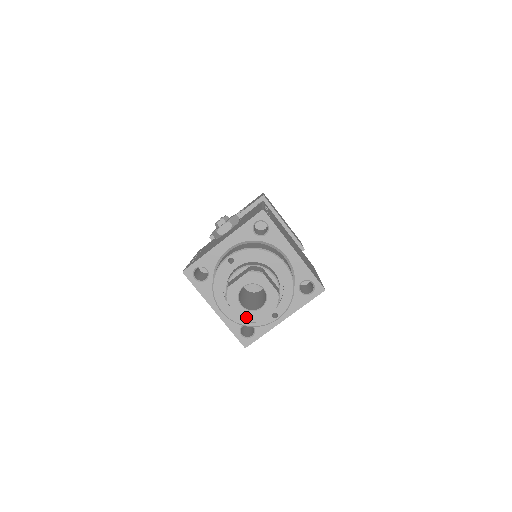
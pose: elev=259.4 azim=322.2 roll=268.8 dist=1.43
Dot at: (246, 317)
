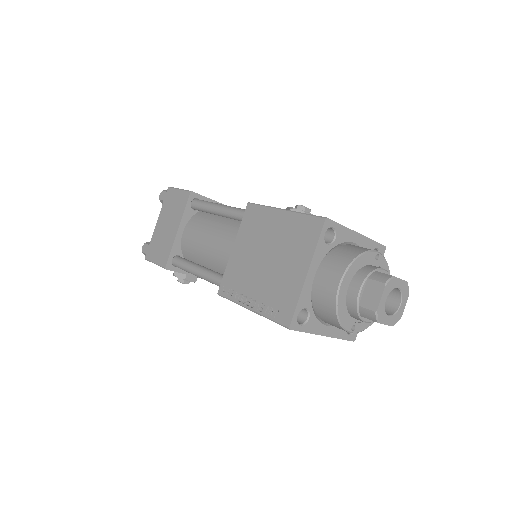
Dot at: (380, 311)
